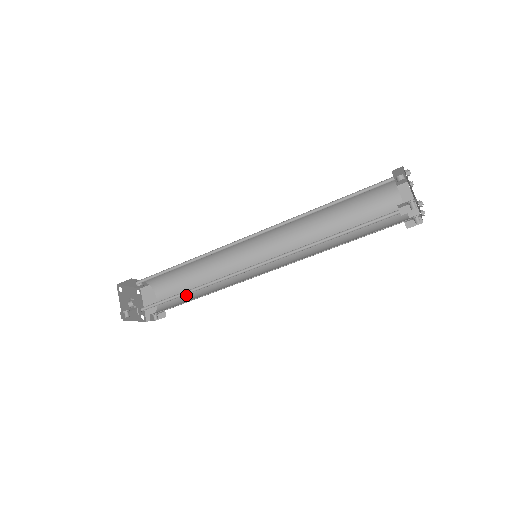
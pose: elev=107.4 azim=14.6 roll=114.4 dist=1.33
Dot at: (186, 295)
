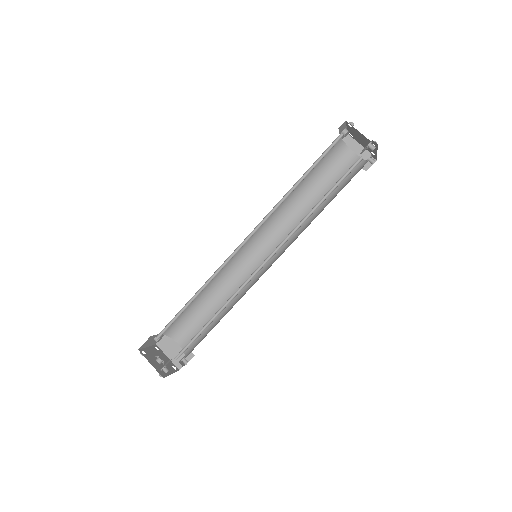
Dot at: occluded
